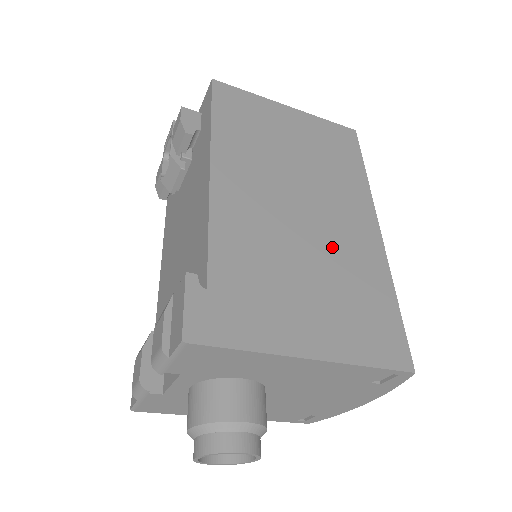
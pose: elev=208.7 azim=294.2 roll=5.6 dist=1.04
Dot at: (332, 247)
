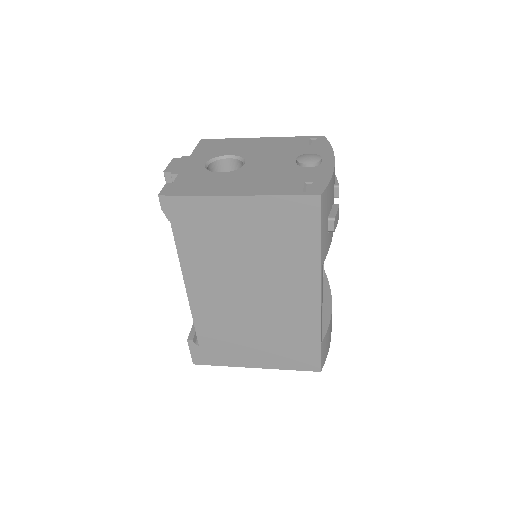
Dot at: (274, 316)
